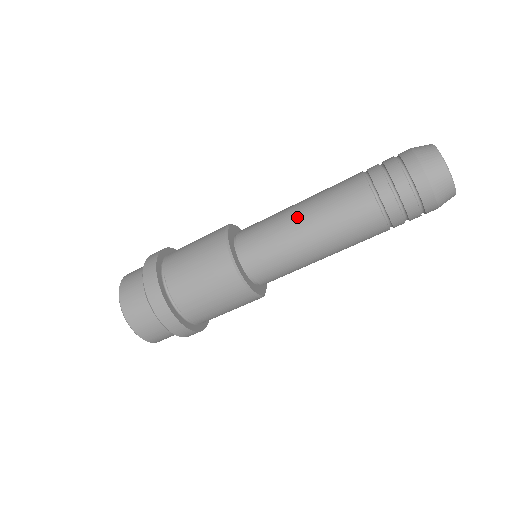
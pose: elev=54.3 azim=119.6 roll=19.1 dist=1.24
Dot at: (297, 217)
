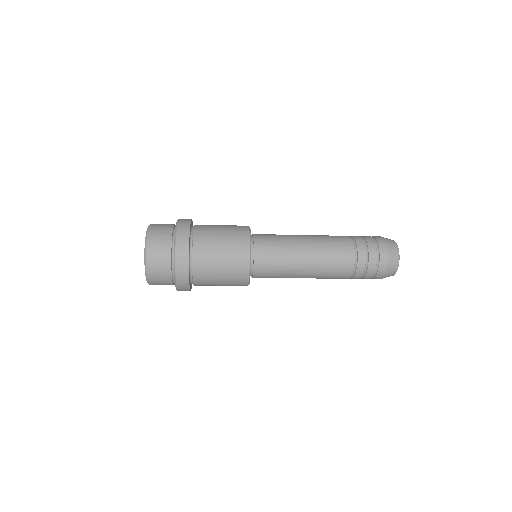
Dot at: (303, 250)
